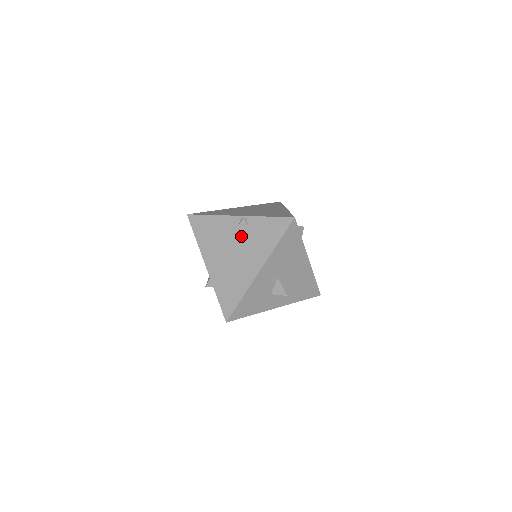
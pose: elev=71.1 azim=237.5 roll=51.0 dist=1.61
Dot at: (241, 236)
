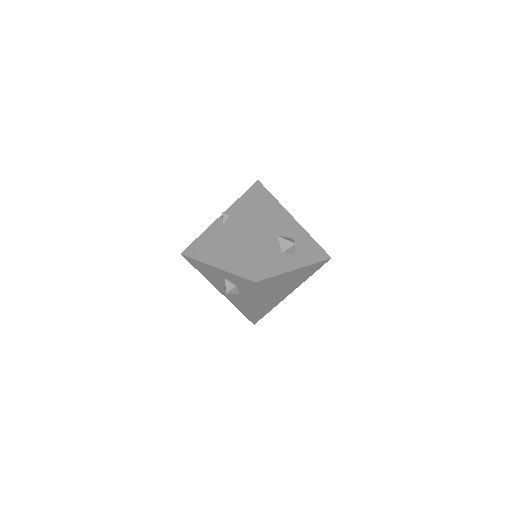
Dot at: (229, 224)
